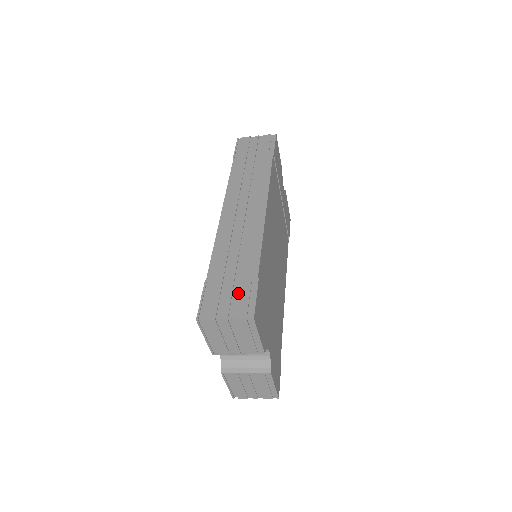
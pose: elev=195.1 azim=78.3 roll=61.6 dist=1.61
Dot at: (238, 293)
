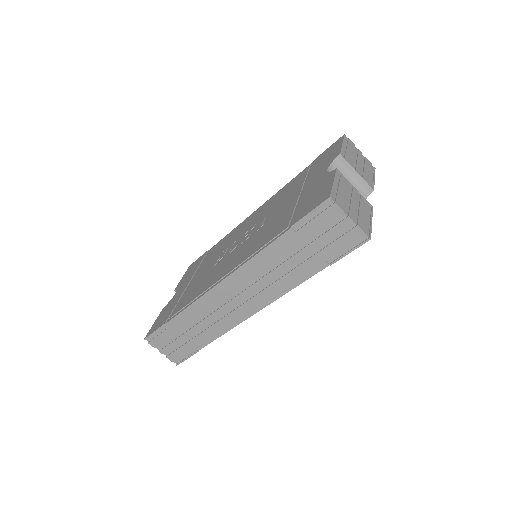
Dot at: occluded
